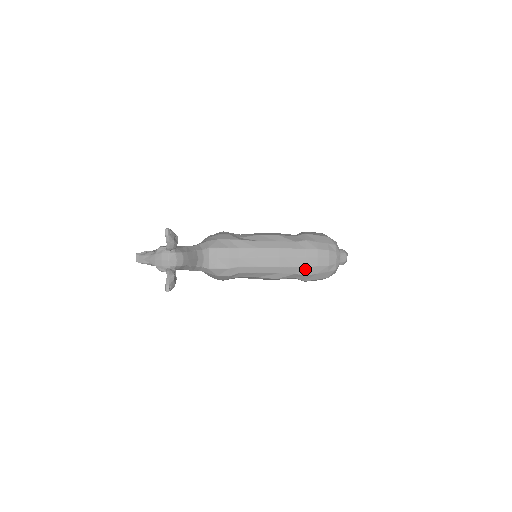
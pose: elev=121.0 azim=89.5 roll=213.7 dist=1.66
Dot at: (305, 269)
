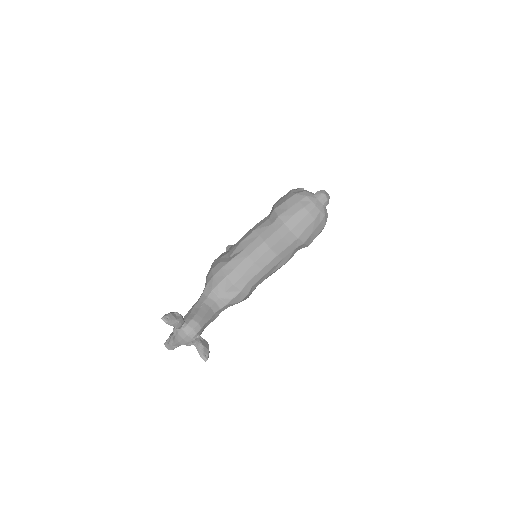
Dot at: (298, 240)
